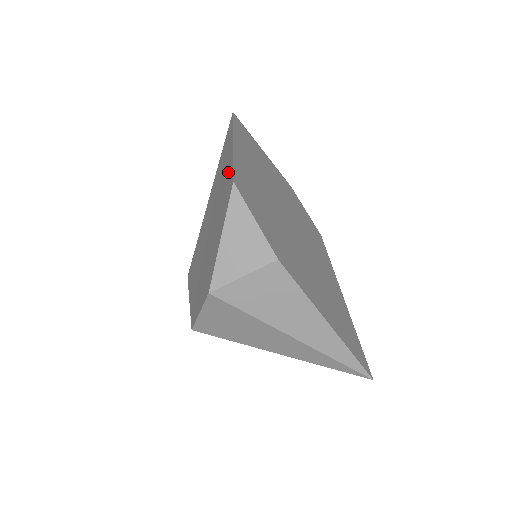
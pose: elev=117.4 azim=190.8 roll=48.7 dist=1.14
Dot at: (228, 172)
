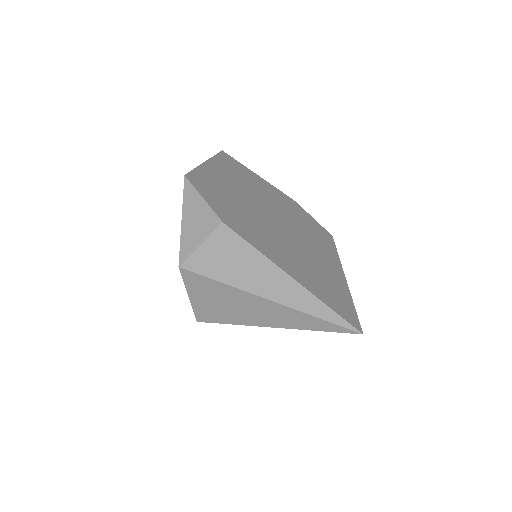
Dot at: occluded
